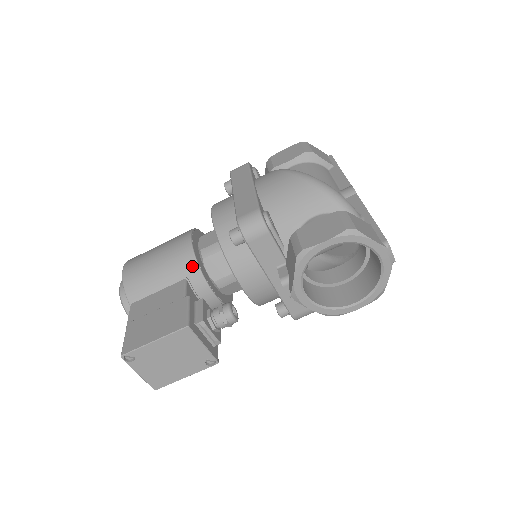
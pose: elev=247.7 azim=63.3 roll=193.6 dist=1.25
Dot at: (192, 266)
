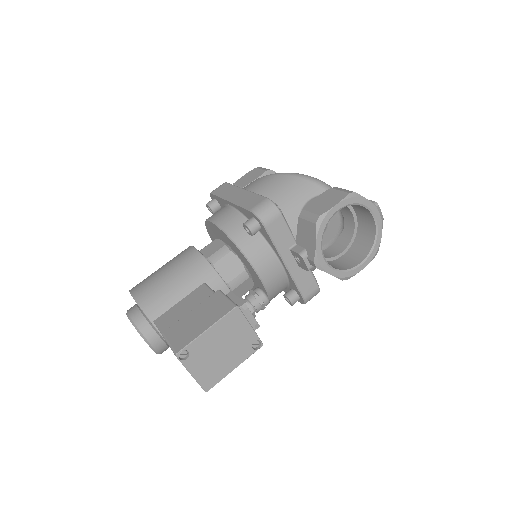
Dot at: (208, 270)
